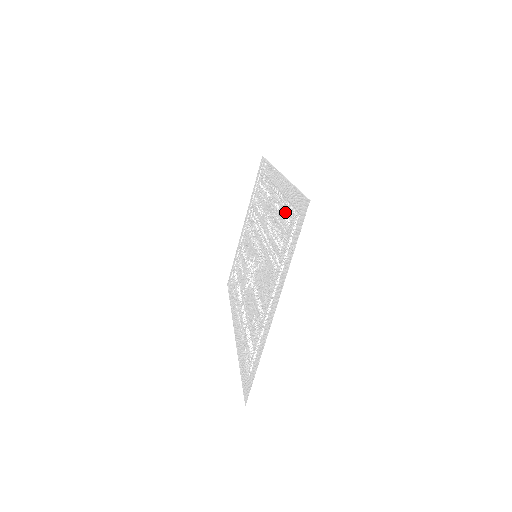
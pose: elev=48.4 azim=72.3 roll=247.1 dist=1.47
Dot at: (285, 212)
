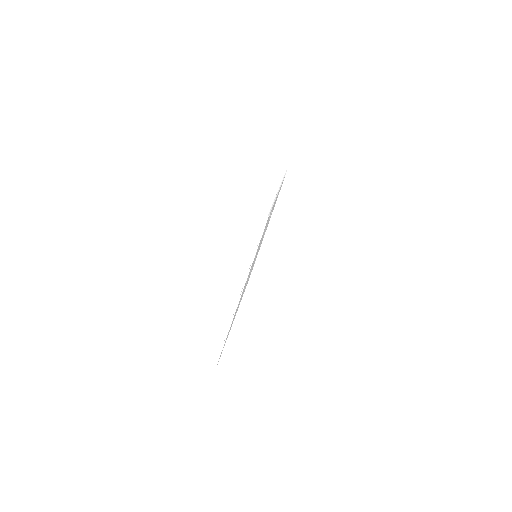
Dot at: occluded
